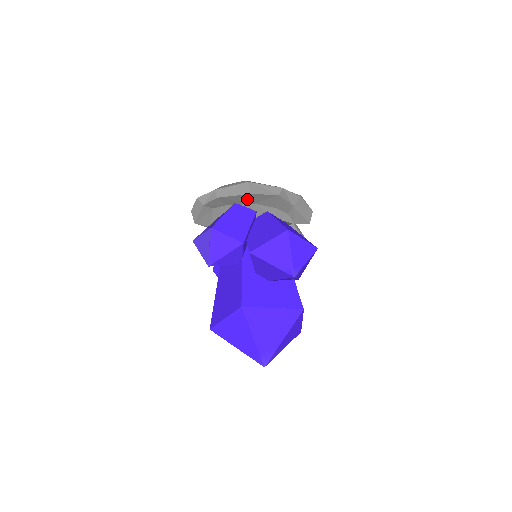
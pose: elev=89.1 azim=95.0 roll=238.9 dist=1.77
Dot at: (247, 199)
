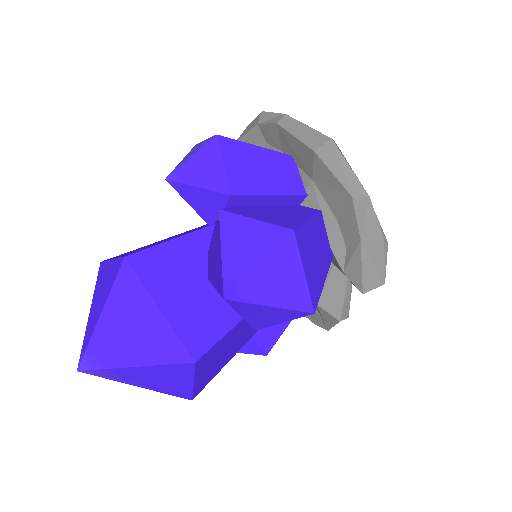
Dot at: (308, 160)
